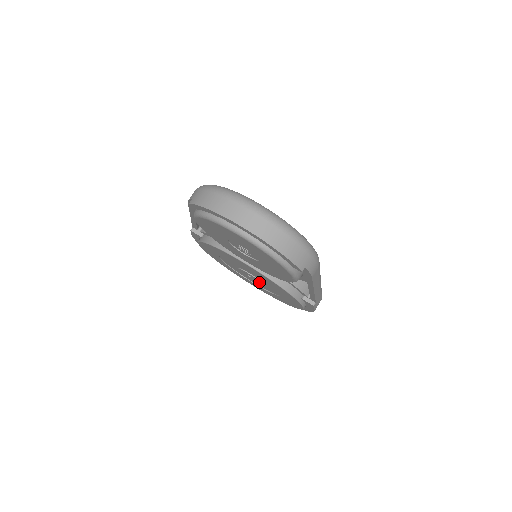
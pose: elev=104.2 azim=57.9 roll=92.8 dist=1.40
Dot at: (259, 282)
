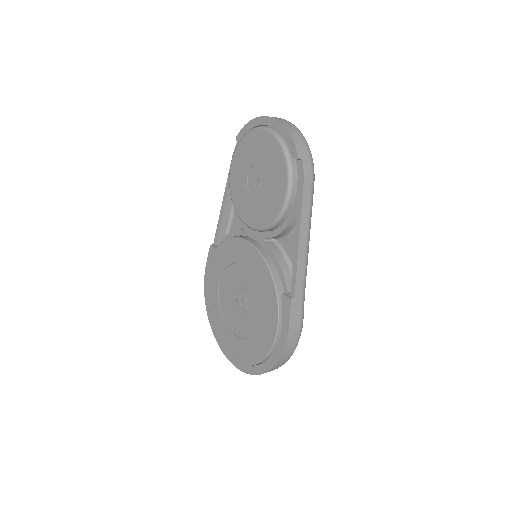
Dot at: (244, 307)
